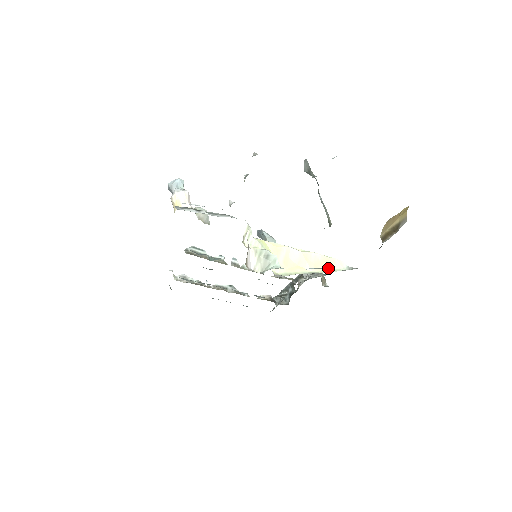
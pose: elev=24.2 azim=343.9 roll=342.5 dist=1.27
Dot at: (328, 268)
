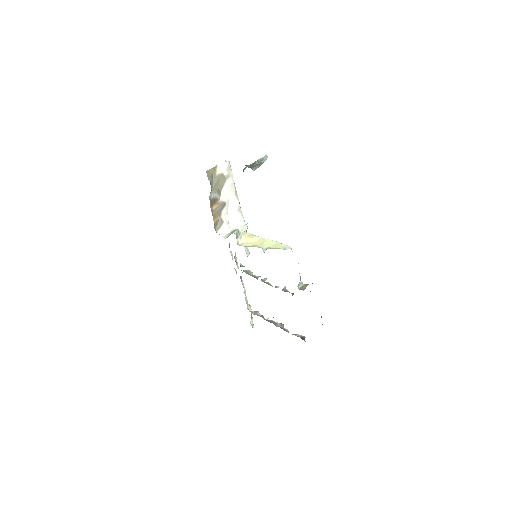
Dot at: (275, 248)
